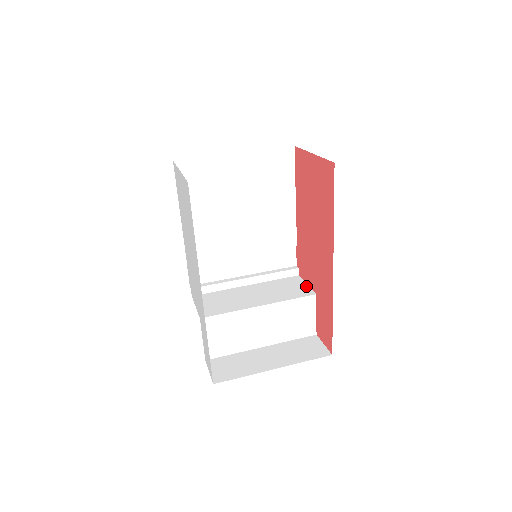
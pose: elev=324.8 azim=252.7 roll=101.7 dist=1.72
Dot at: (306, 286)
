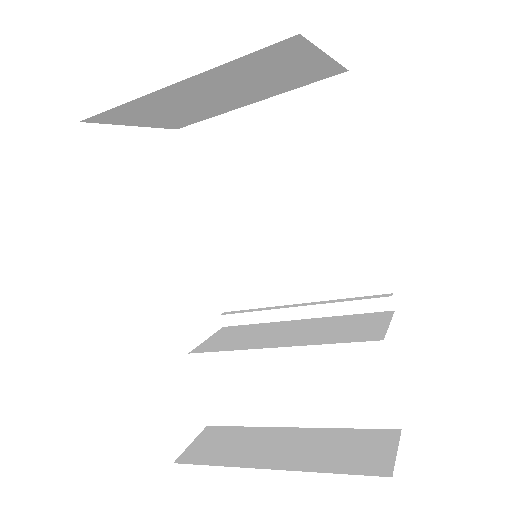
Dot at: (383, 326)
